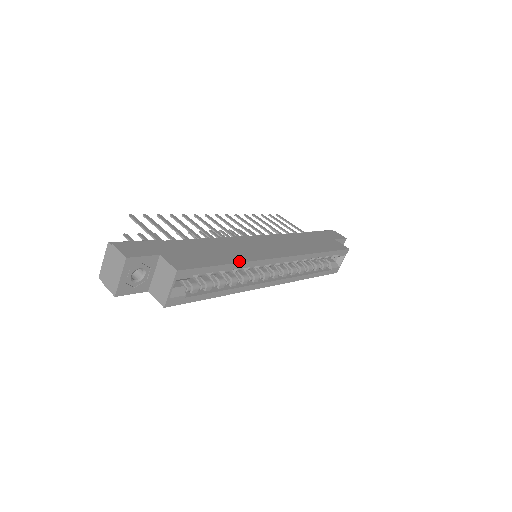
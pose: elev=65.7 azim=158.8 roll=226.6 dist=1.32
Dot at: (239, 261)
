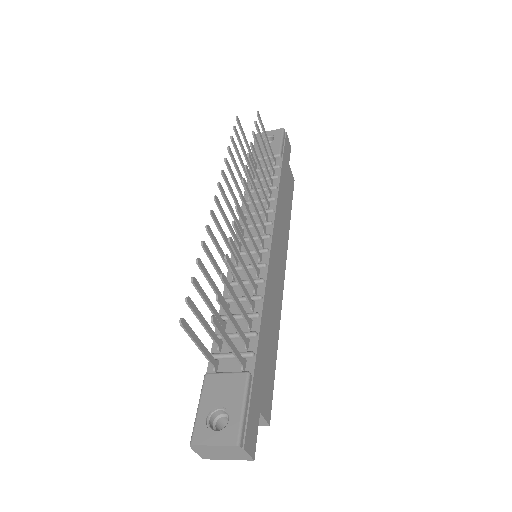
Dot at: (278, 336)
